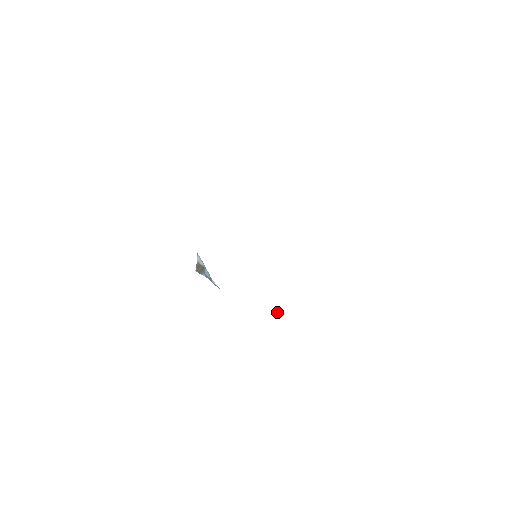
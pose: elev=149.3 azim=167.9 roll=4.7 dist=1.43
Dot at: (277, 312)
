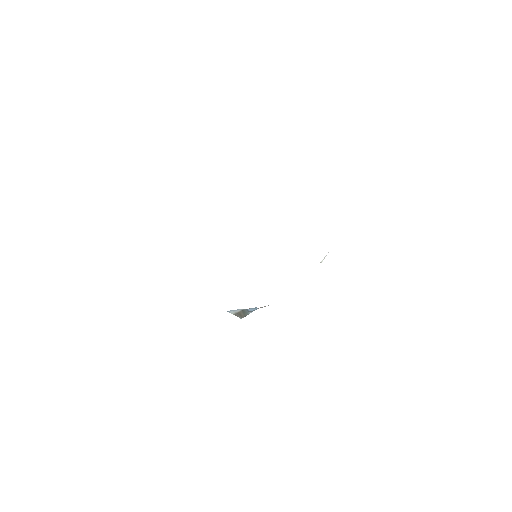
Dot at: occluded
